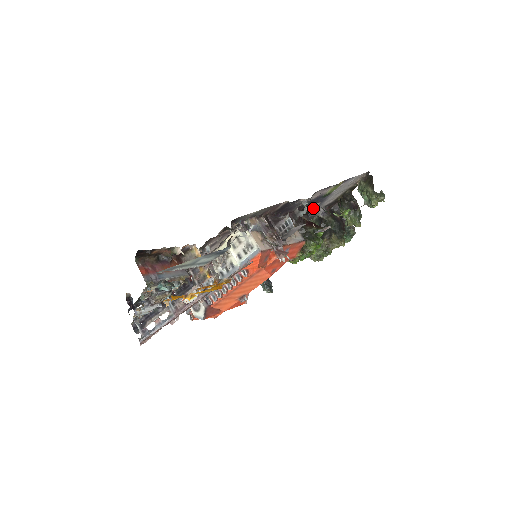
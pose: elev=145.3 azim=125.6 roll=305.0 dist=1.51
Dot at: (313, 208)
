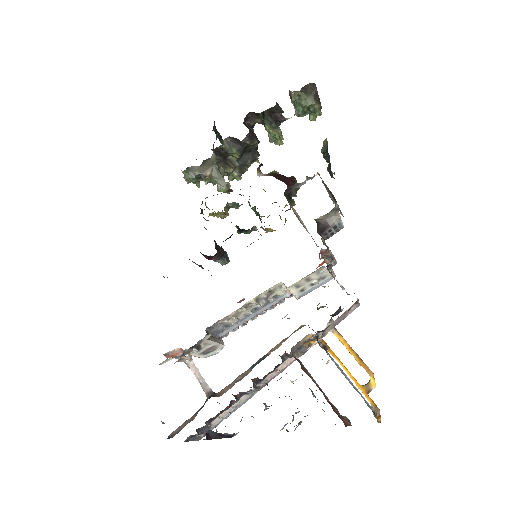
Dot at: occluded
